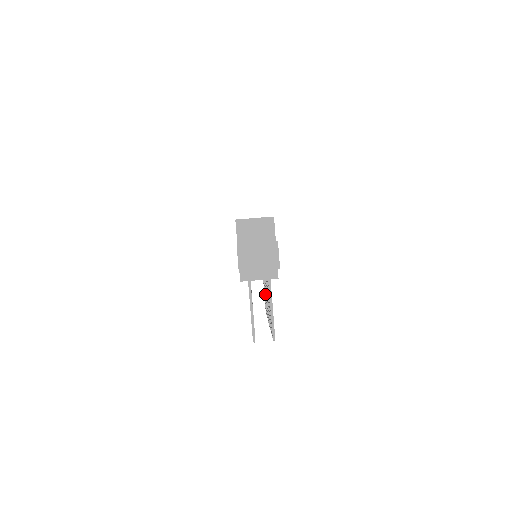
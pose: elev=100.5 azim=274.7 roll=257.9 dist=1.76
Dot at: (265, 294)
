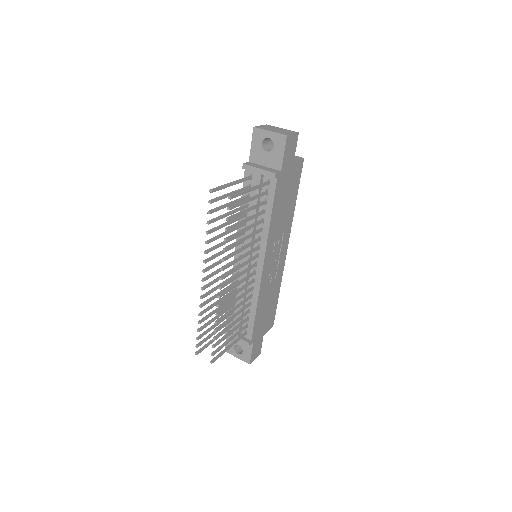
Dot at: (232, 308)
